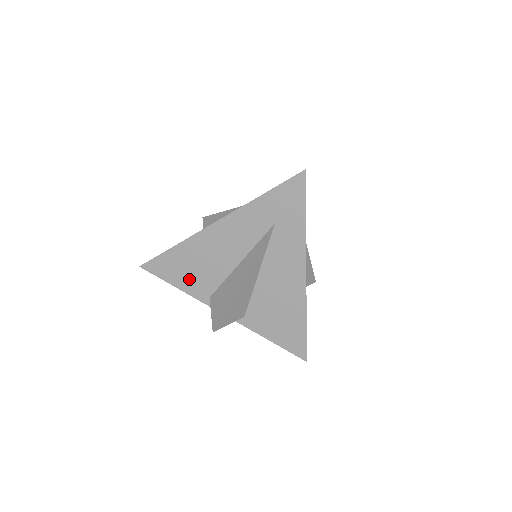
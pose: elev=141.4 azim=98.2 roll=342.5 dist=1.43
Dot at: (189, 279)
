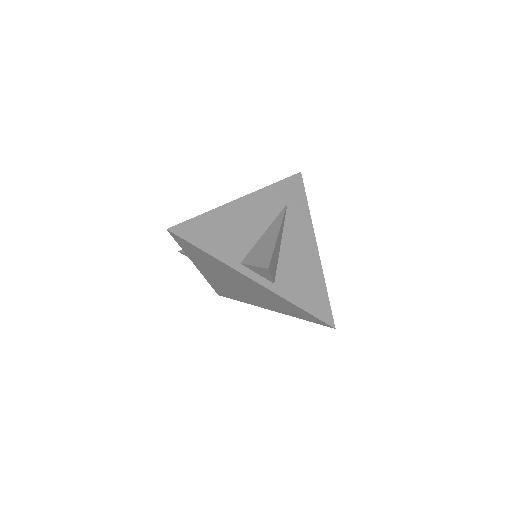
Dot at: (219, 244)
